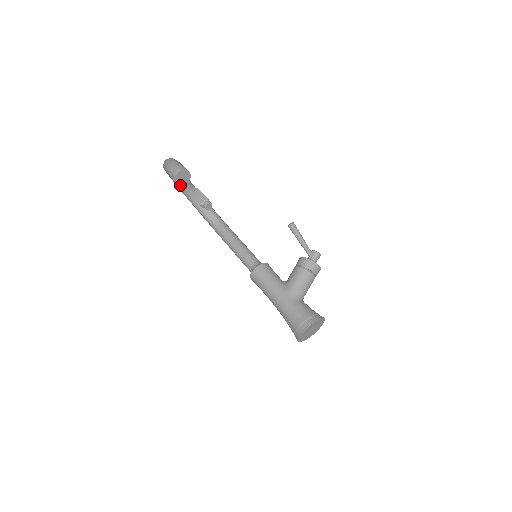
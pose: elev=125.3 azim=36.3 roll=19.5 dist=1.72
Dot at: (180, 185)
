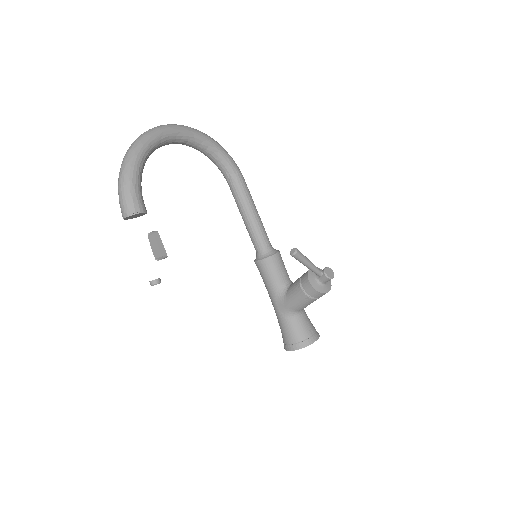
Dot at: occluded
